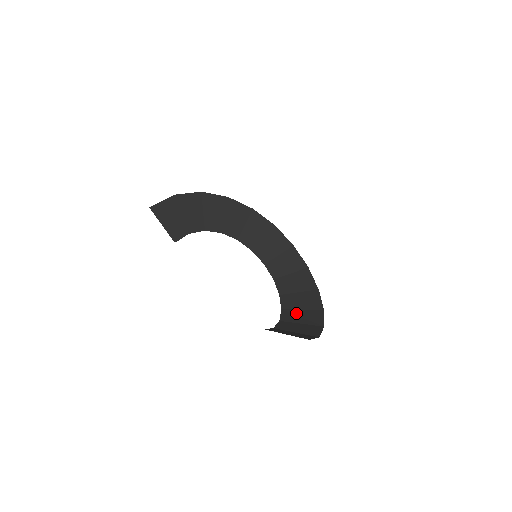
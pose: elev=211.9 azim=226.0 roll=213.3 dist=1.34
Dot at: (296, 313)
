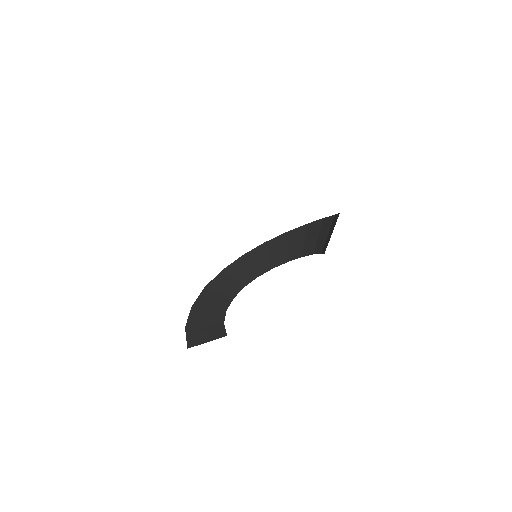
Dot at: (320, 241)
